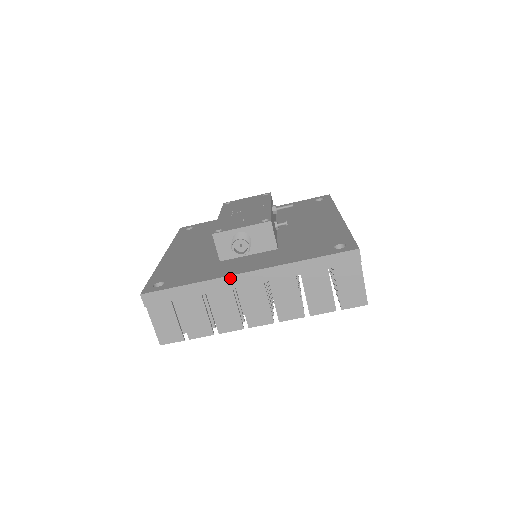
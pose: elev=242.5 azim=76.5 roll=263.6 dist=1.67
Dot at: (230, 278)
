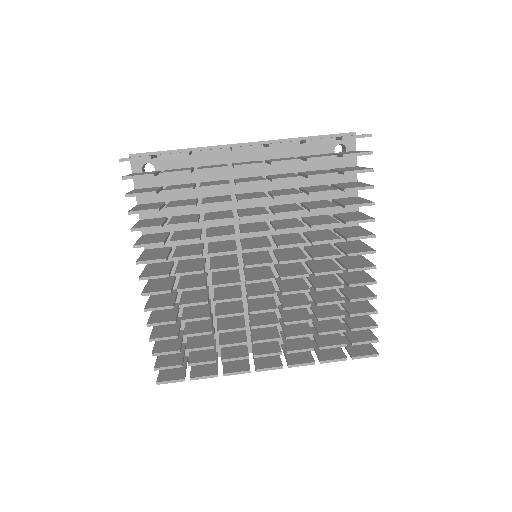
Dot at: occluded
